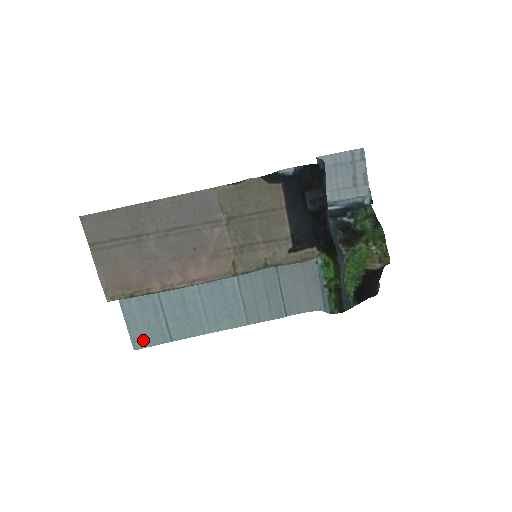
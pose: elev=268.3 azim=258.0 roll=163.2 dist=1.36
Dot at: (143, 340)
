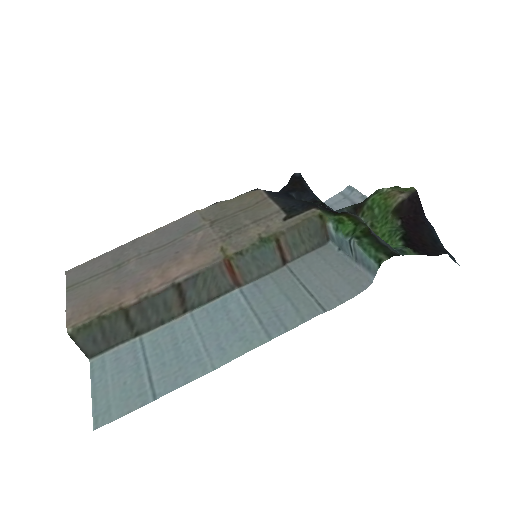
Dot at: (111, 411)
